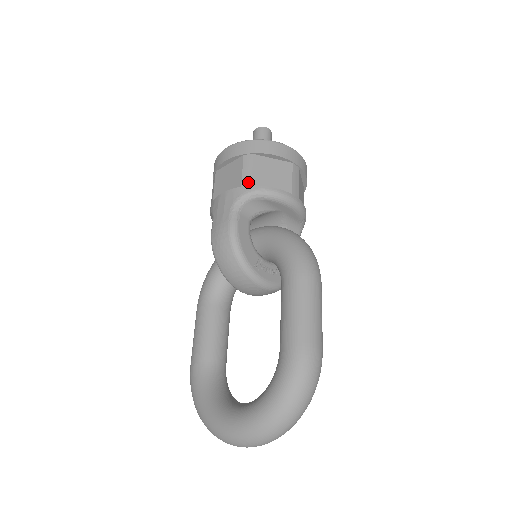
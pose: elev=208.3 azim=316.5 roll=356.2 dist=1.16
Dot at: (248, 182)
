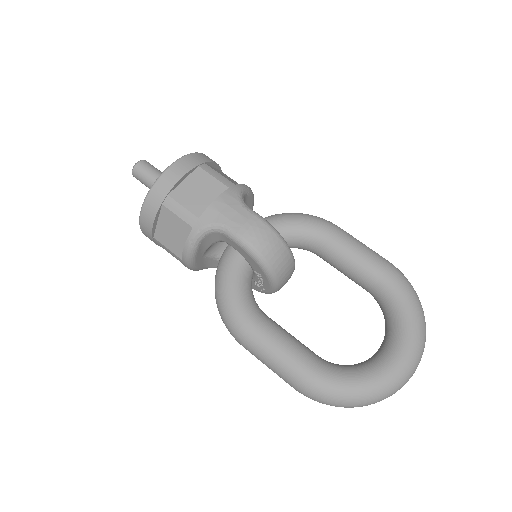
Dot at: (230, 183)
